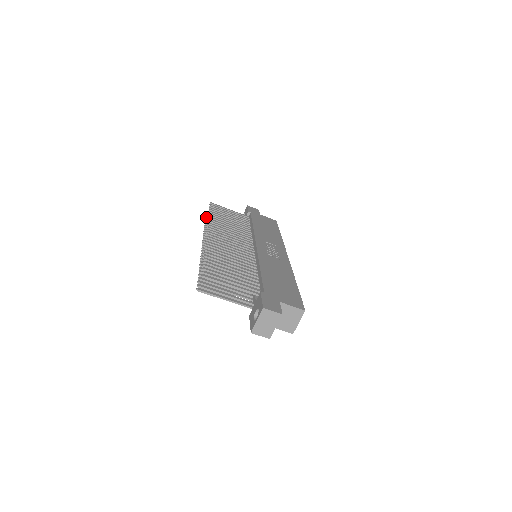
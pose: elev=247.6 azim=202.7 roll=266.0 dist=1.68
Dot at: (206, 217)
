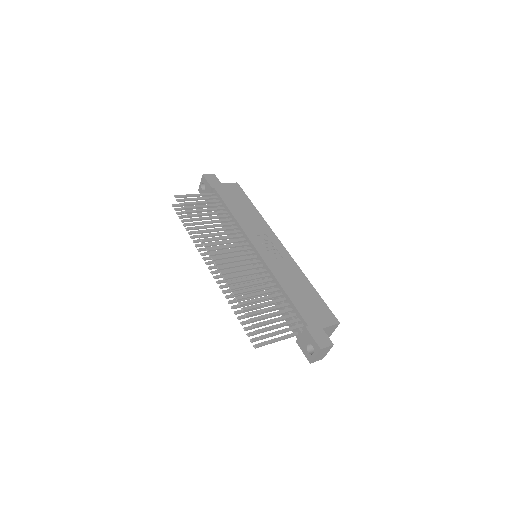
Dot at: (179, 216)
